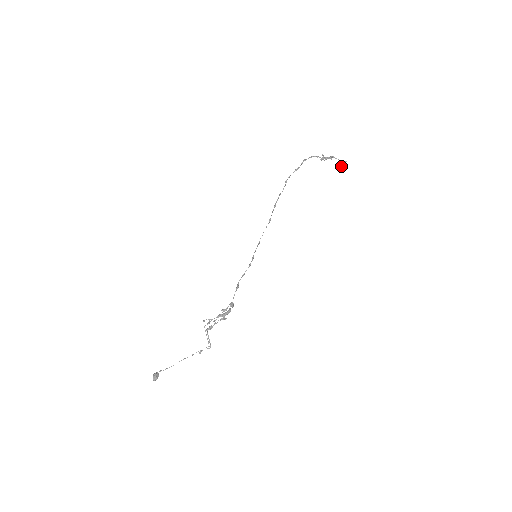
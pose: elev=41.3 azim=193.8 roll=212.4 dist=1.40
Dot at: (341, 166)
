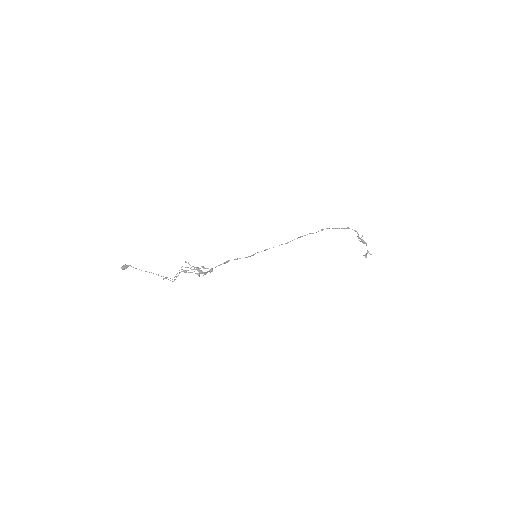
Dot at: (365, 254)
